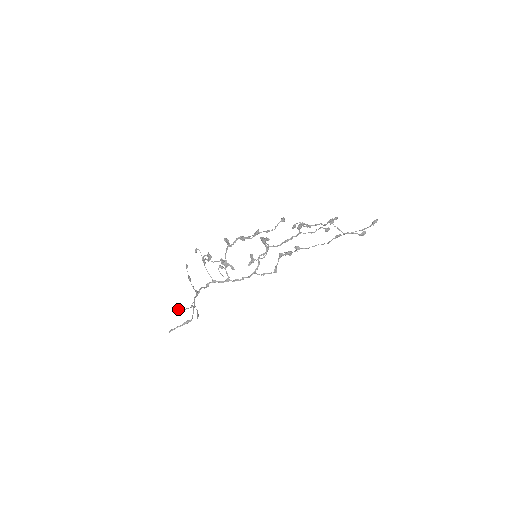
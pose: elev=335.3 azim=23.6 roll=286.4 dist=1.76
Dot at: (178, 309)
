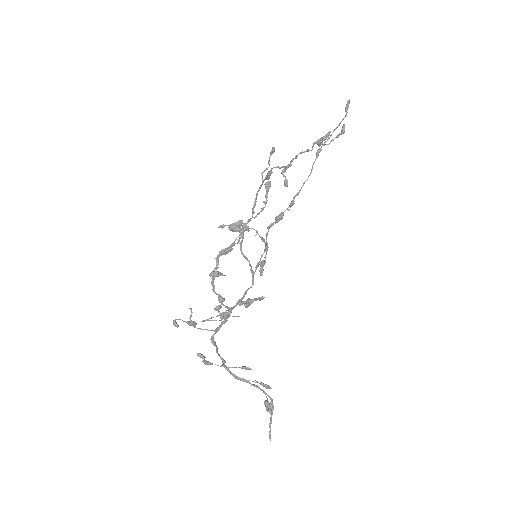
Dot at: (271, 412)
